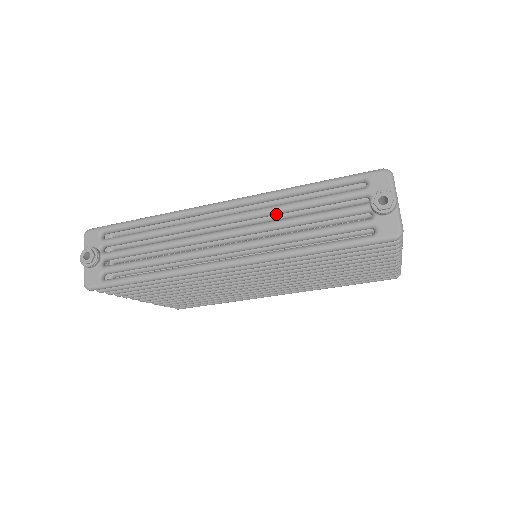
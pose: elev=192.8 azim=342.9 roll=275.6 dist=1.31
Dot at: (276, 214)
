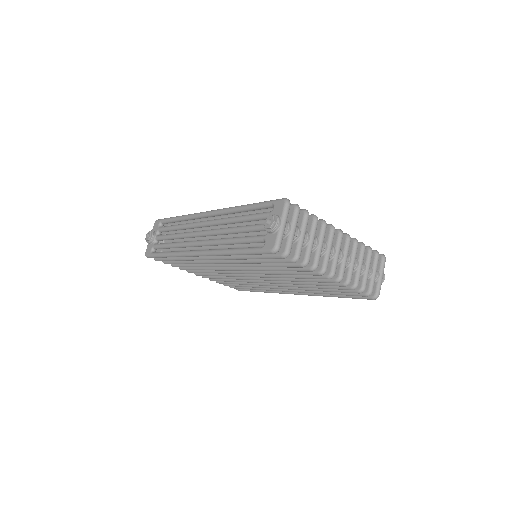
Dot at: (228, 223)
